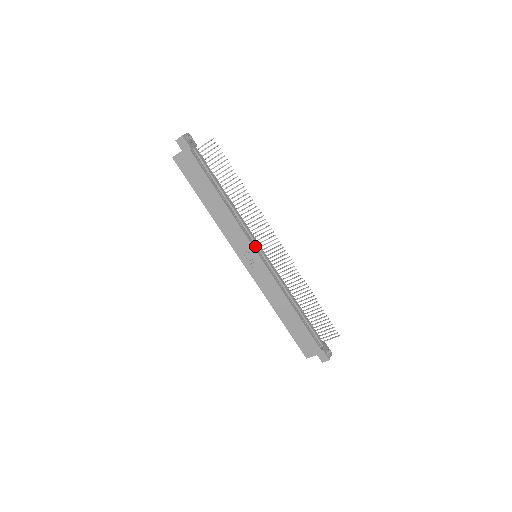
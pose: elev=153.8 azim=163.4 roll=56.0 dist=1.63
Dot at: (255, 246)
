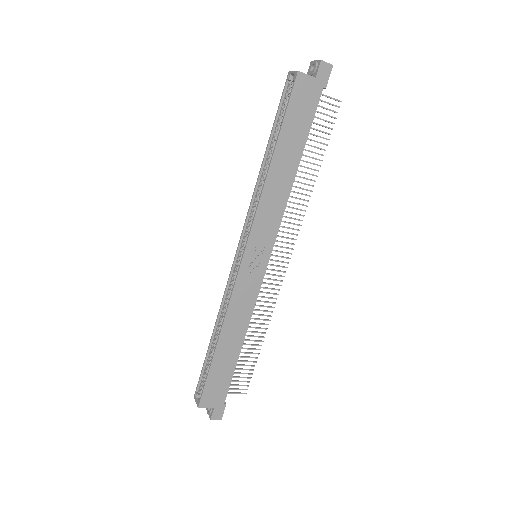
Dot at: (271, 246)
